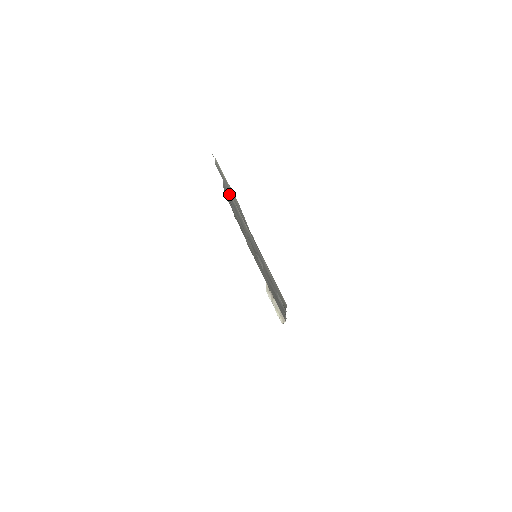
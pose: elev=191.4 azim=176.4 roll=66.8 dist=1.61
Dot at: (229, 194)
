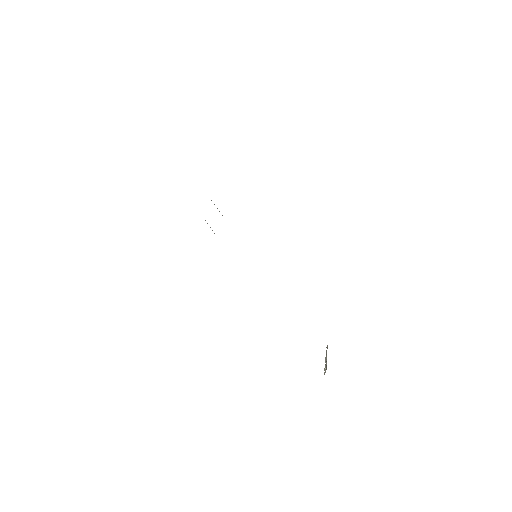
Dot at: occluded
